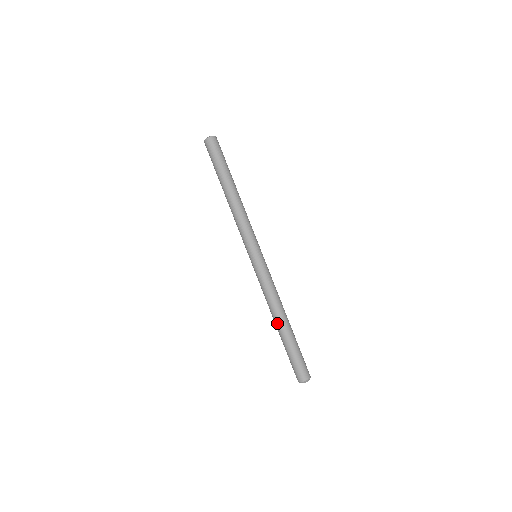
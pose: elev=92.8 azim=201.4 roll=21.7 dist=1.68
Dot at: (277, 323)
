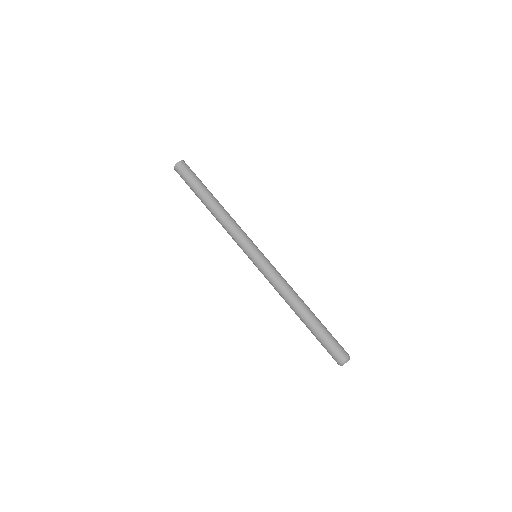
Dot at: (297, 314)
